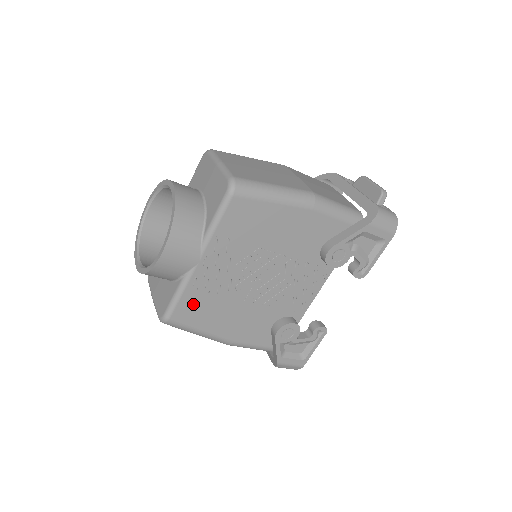
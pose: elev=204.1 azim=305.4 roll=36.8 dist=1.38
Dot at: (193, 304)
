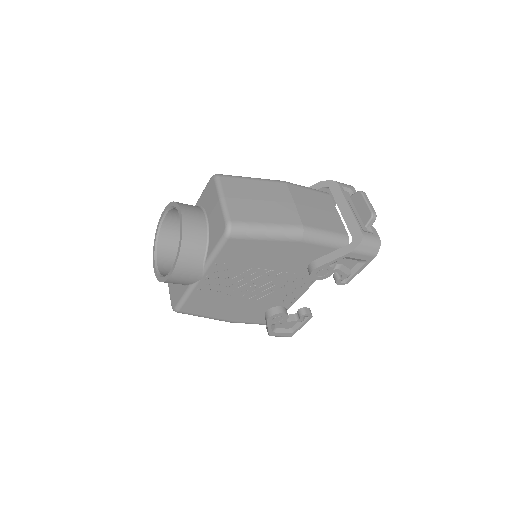
Dot at: (198, 302)
